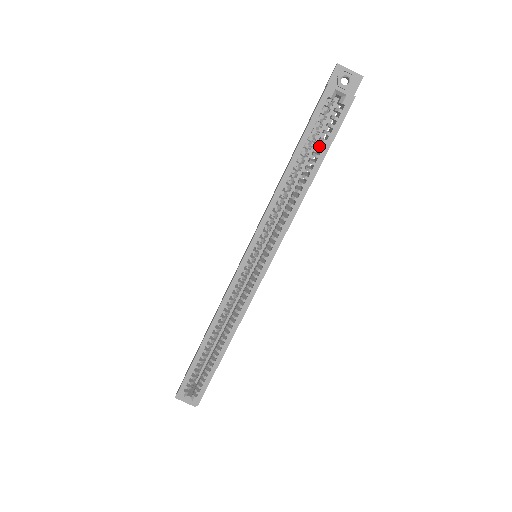
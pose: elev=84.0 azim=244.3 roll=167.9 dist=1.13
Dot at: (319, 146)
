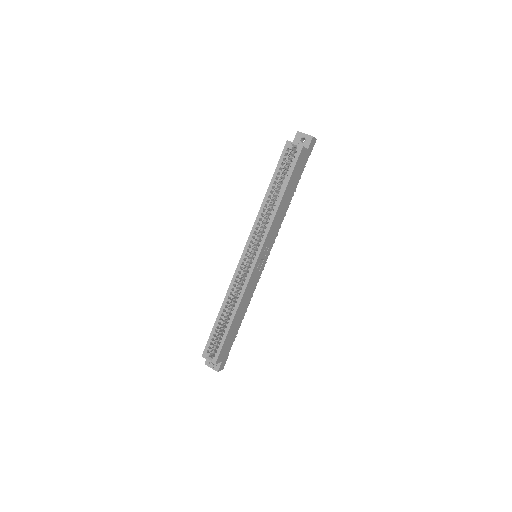
Dot at: (284, 177)
